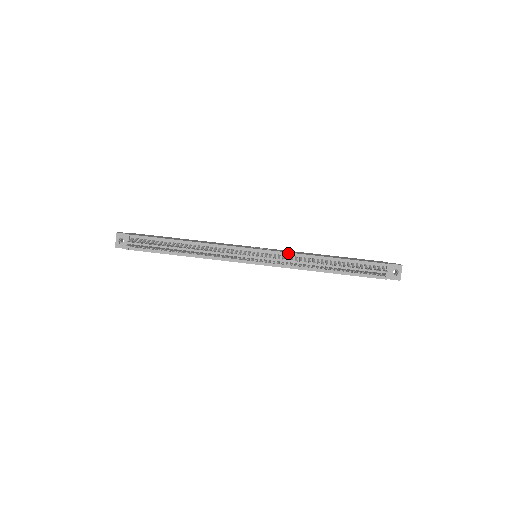
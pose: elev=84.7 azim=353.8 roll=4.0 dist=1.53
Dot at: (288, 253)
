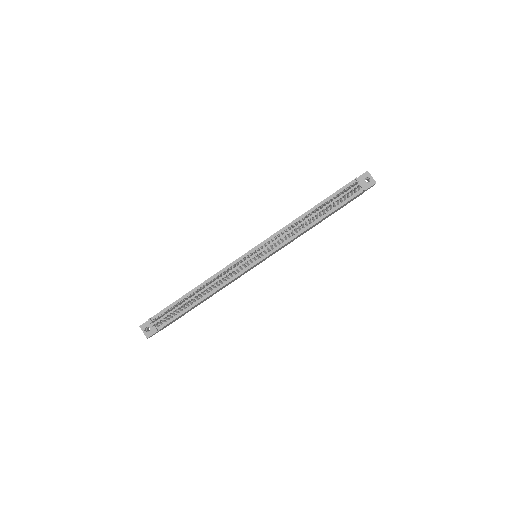
Dot at: (277, 233)
